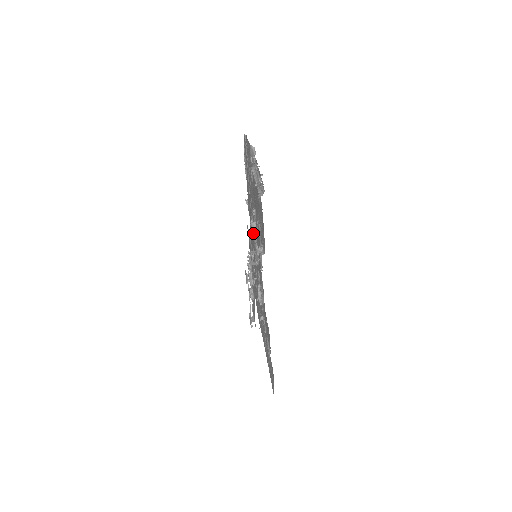
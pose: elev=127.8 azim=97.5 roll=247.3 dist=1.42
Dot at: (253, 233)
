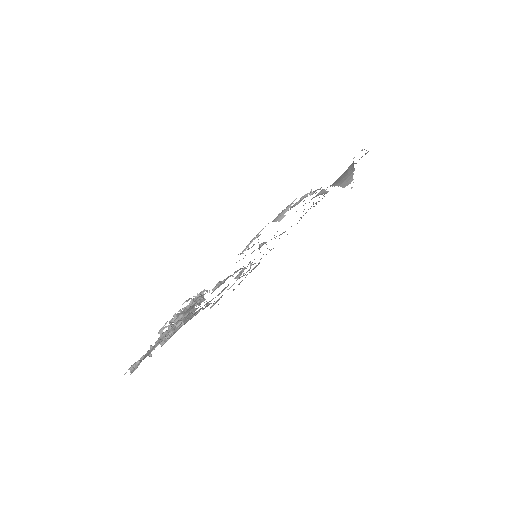
Dot at: occluded
